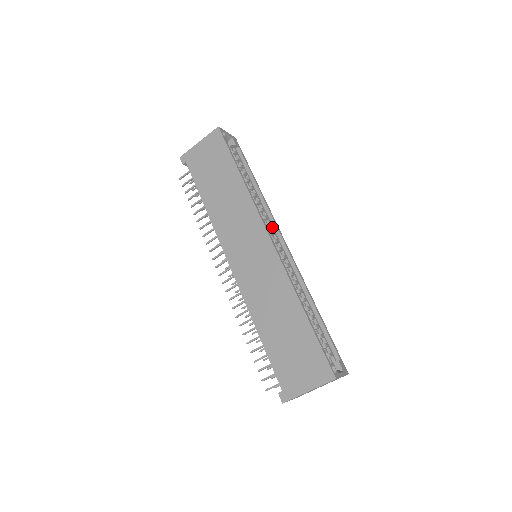
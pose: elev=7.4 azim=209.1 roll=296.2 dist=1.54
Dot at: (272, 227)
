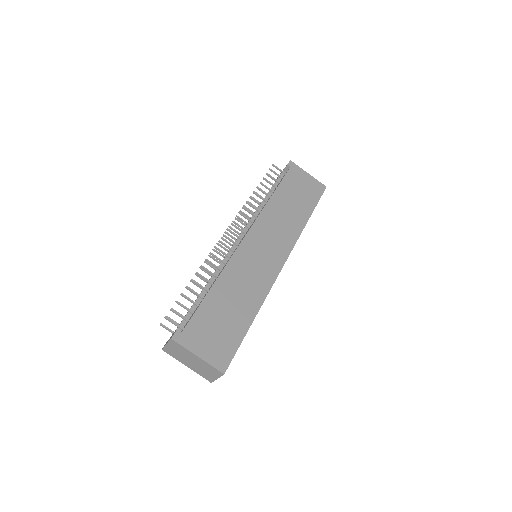
Dot at: occluded
